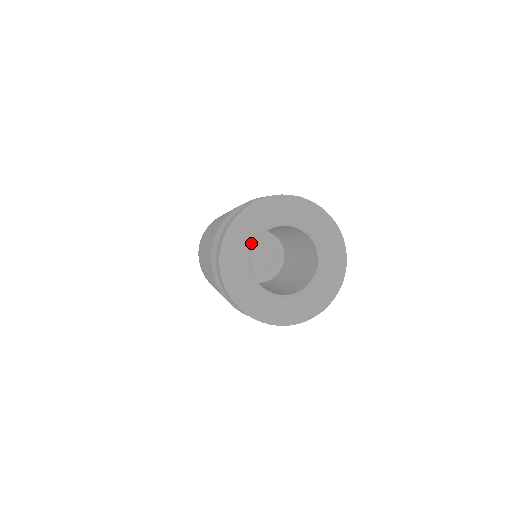
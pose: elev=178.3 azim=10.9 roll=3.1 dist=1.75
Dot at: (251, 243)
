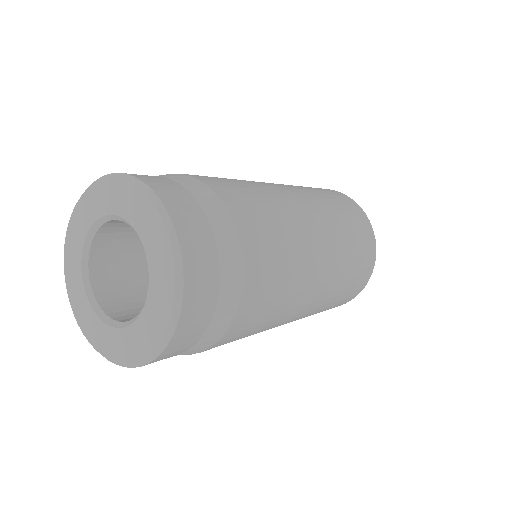
Dot at: (97, 218)
